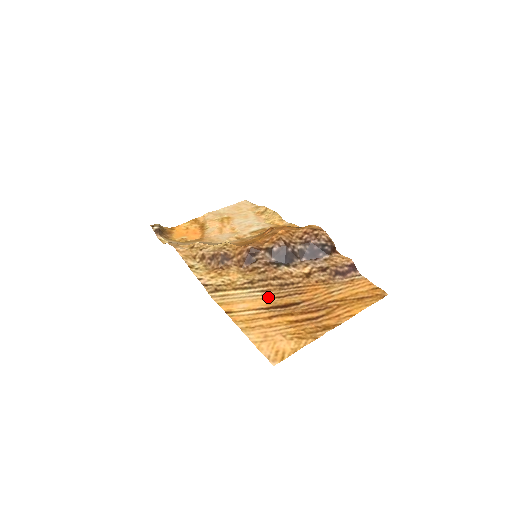
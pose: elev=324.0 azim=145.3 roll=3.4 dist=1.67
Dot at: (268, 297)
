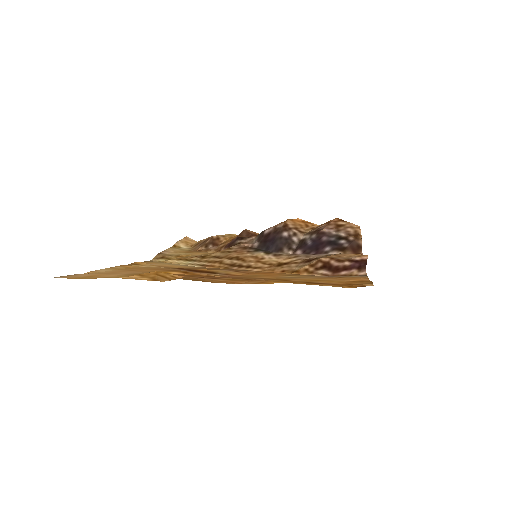
Dot at: (197, 267)
